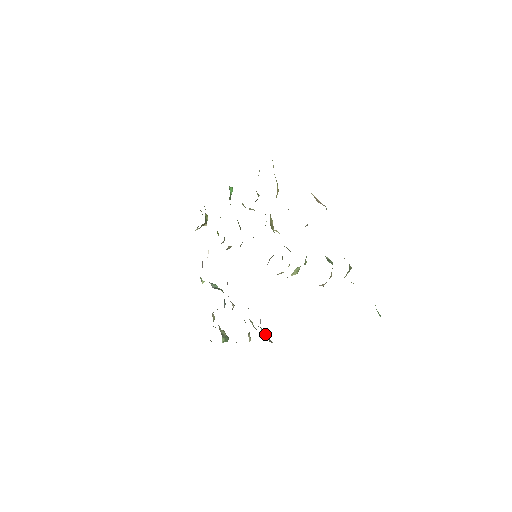
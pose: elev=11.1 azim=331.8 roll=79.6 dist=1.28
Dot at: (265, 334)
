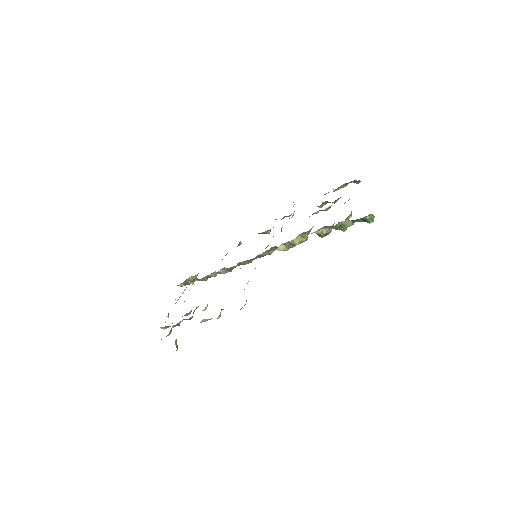
Dot at: occluded
